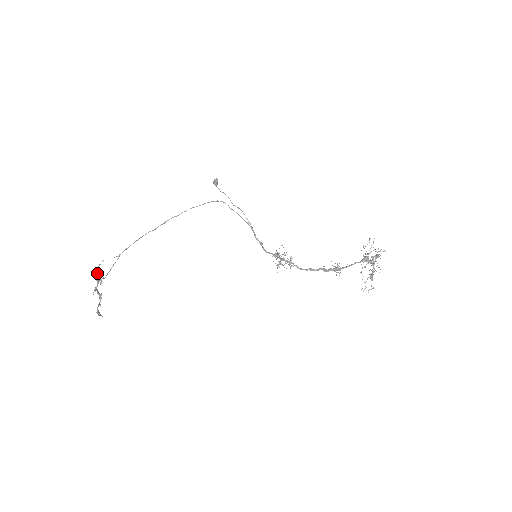
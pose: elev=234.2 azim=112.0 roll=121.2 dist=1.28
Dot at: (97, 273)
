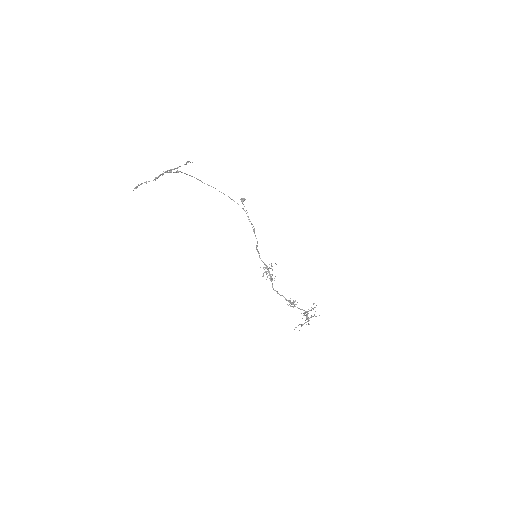
Dot at: (186, 164)
